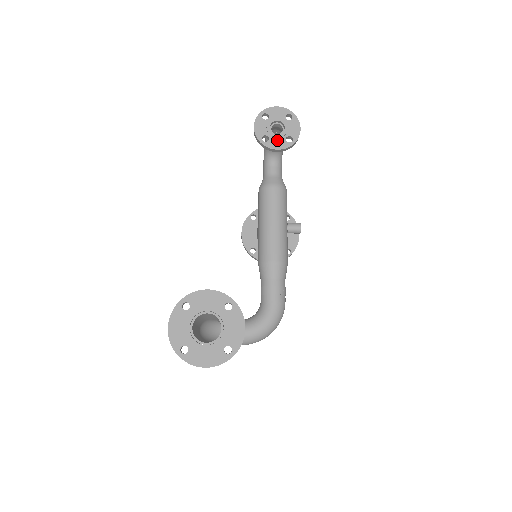
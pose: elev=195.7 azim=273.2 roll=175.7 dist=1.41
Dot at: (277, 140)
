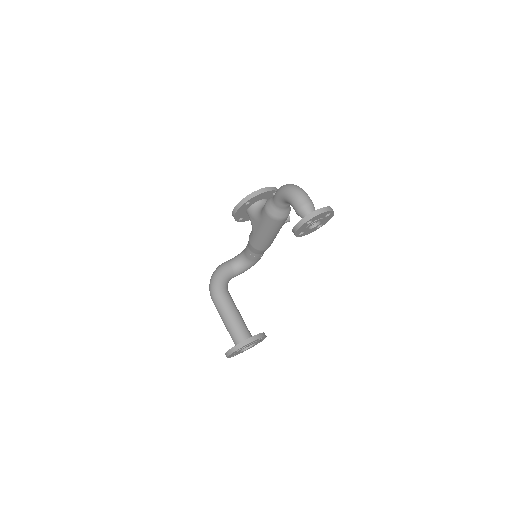
Dot at: (310, 230)
